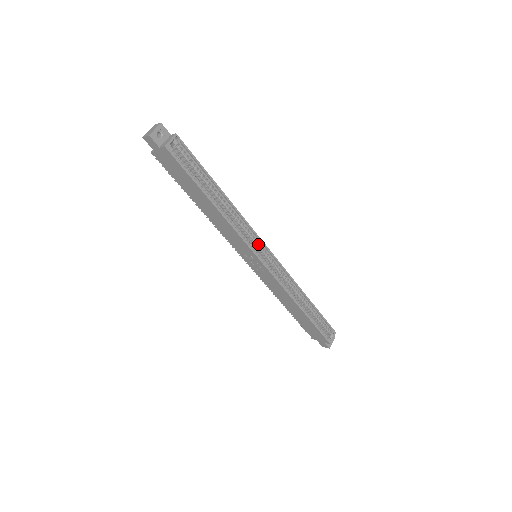
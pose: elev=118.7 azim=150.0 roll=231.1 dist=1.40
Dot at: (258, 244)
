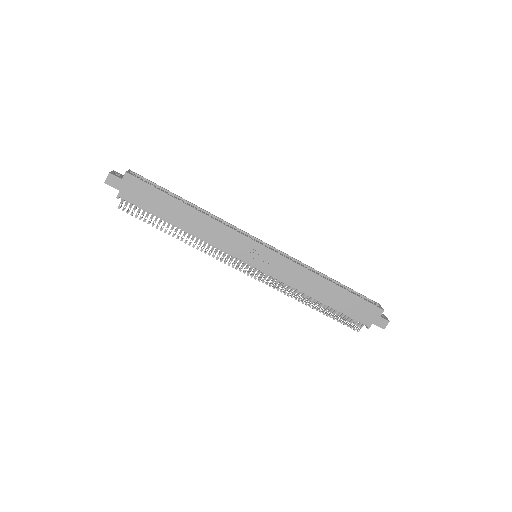
Dot at: occluded
